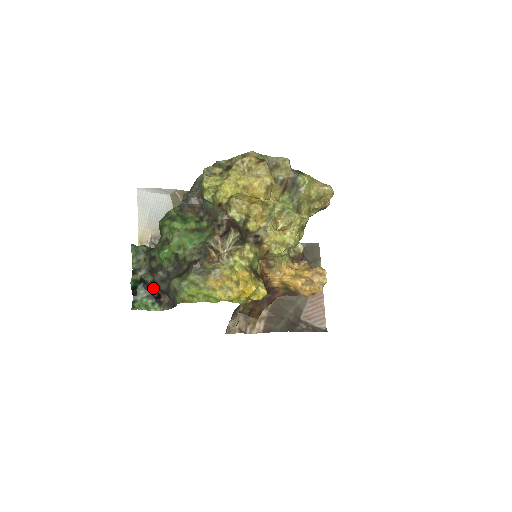
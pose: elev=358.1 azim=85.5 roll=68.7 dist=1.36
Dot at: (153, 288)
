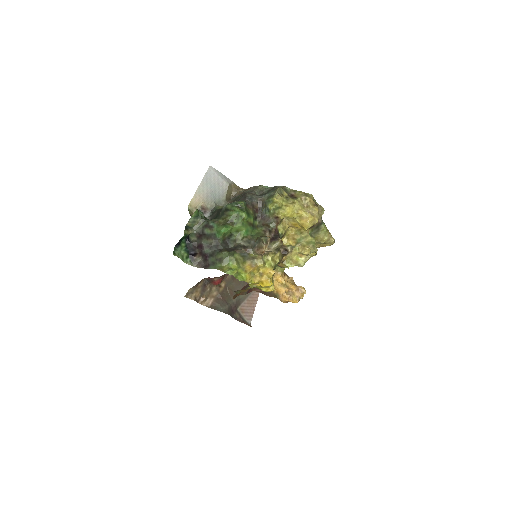
Dot at: (194, 247)
